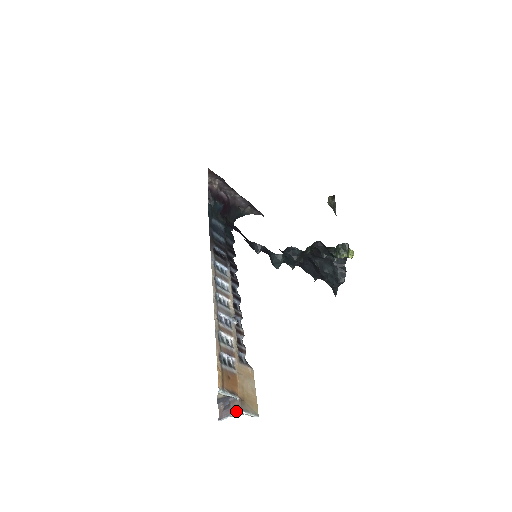
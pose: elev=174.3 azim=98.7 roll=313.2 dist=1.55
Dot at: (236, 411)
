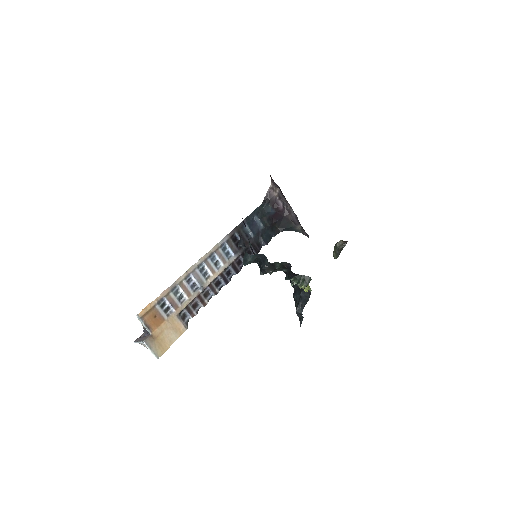
Dot at: (142, 341)
